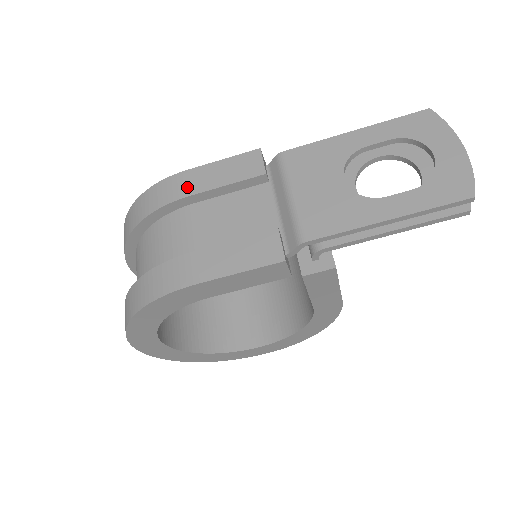
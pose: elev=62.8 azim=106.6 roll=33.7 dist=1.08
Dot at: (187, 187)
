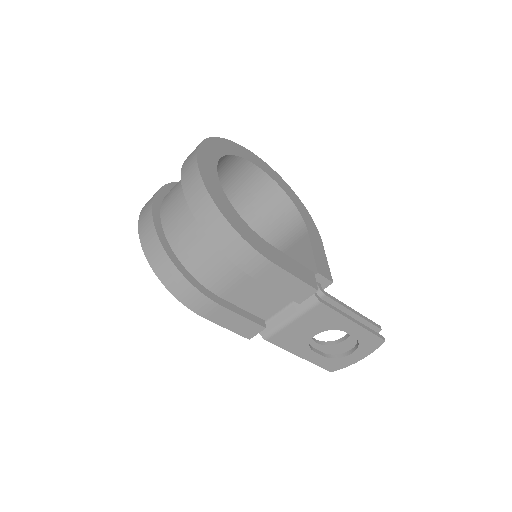
Dot at: (261, 273)
